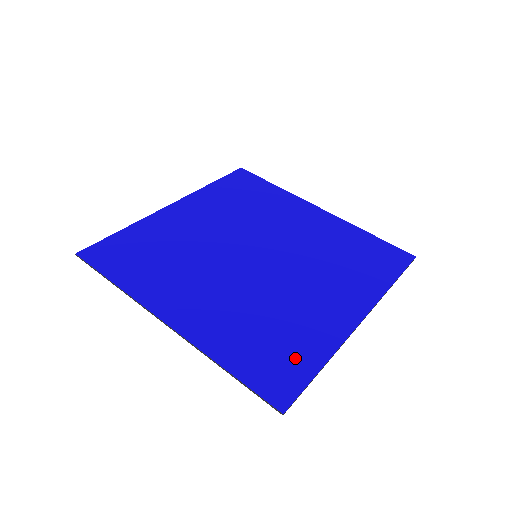
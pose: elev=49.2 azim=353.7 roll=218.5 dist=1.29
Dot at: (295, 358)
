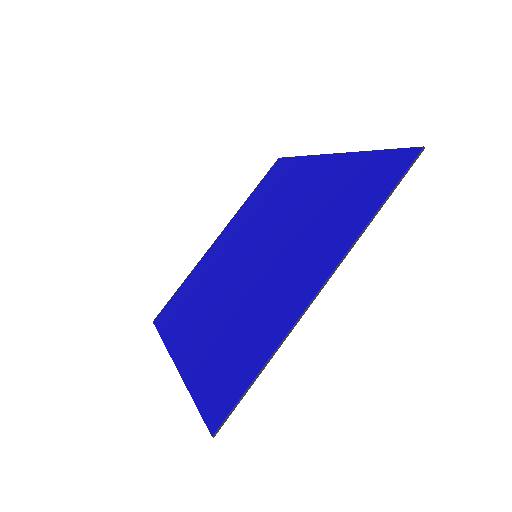
Dot at: (243, 365)
